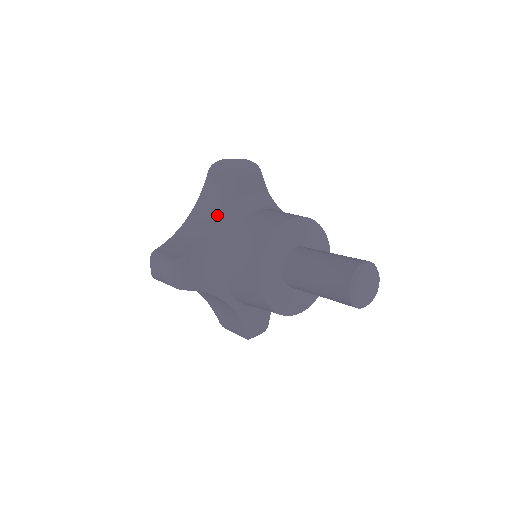
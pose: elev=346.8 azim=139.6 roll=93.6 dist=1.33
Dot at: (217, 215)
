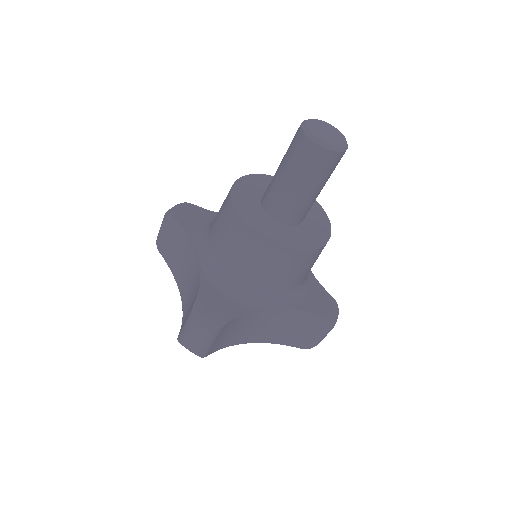
Dot at: occluded
